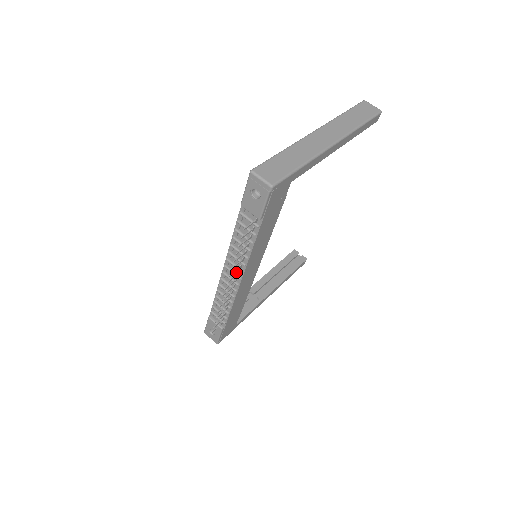
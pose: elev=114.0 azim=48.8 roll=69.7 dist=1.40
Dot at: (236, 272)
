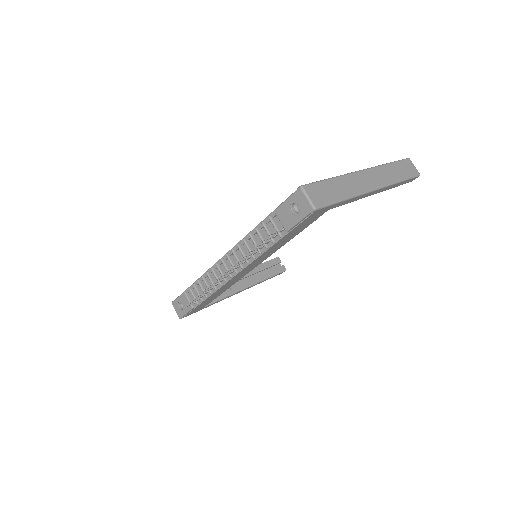
Dot at: occluded
